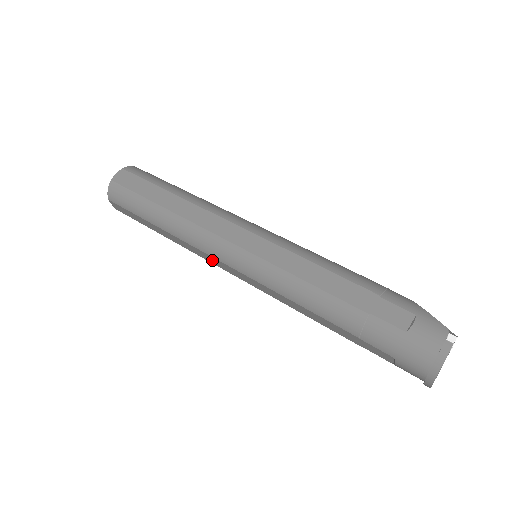
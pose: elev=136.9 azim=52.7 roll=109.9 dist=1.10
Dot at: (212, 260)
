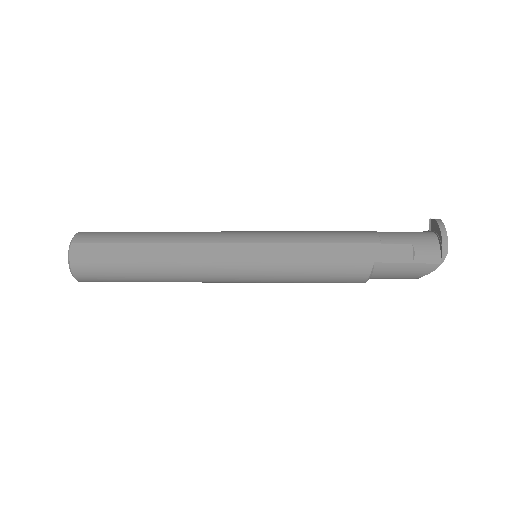
Dot at: (218, 252)
